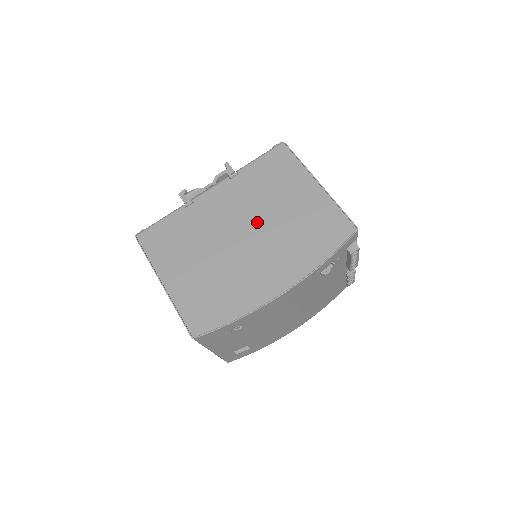
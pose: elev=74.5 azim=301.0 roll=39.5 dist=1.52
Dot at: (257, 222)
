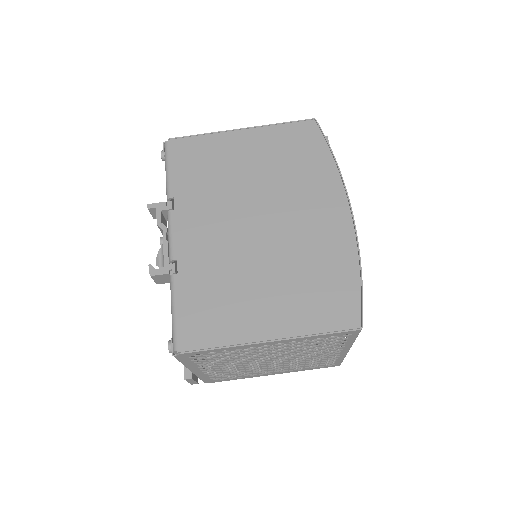
Dot at: (250, 202)
